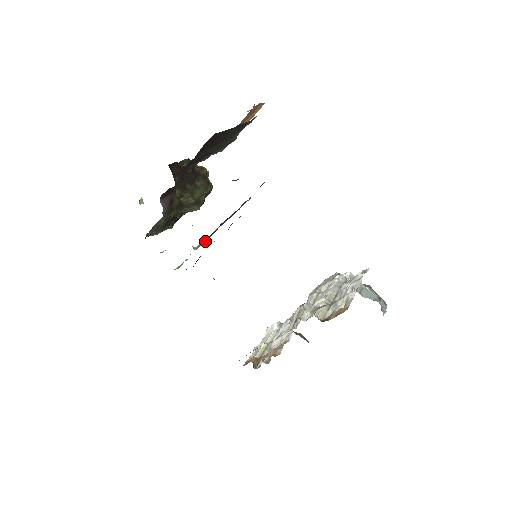
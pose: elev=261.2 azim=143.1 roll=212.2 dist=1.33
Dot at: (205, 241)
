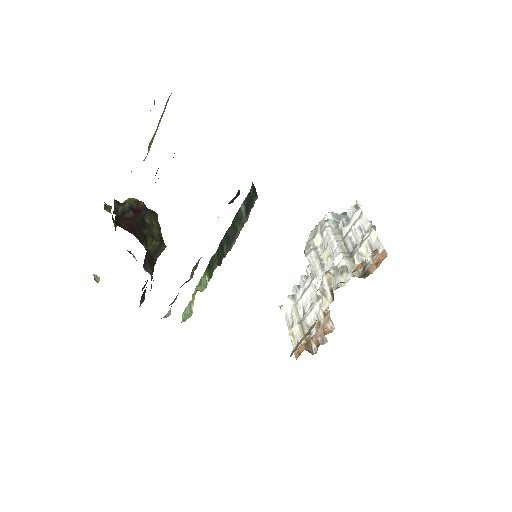
Dot at: (208, 277)
